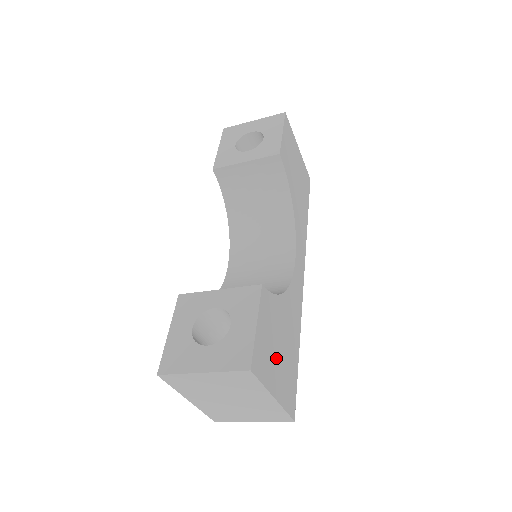
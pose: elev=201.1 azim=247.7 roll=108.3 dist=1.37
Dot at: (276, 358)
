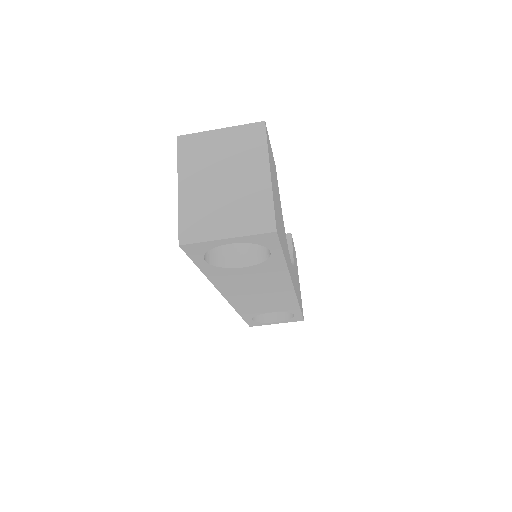
Dot at: (275, 187)
